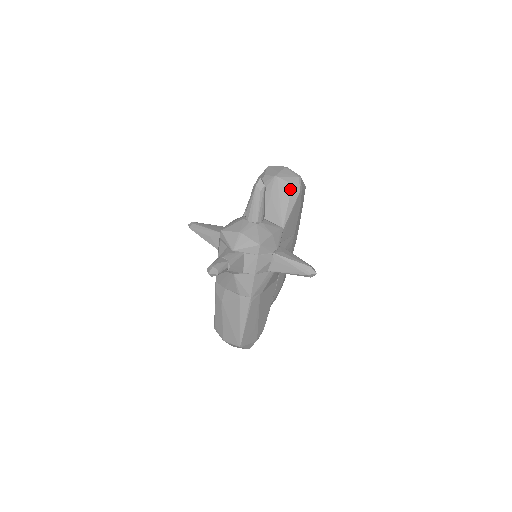
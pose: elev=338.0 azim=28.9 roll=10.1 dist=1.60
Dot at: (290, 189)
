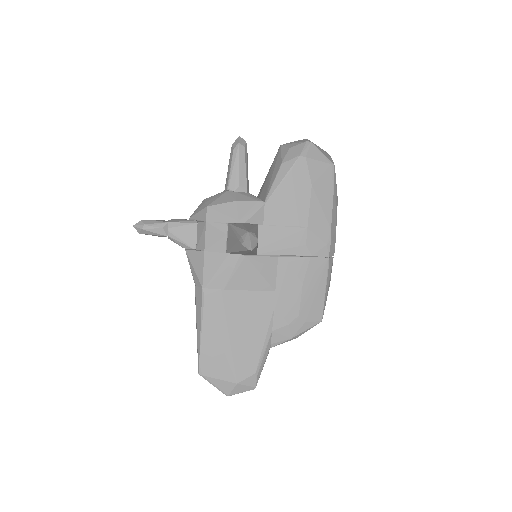
Dot at: (287, 154)
